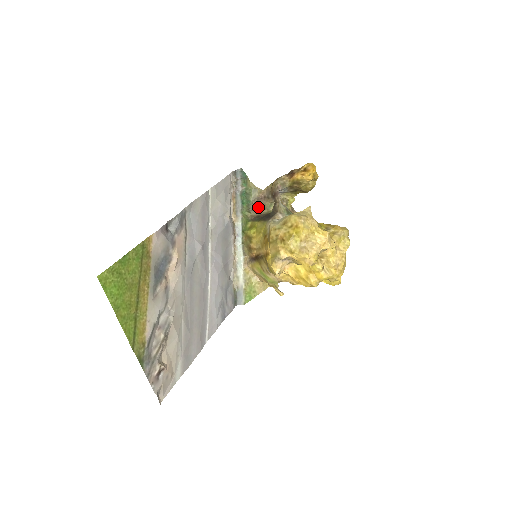
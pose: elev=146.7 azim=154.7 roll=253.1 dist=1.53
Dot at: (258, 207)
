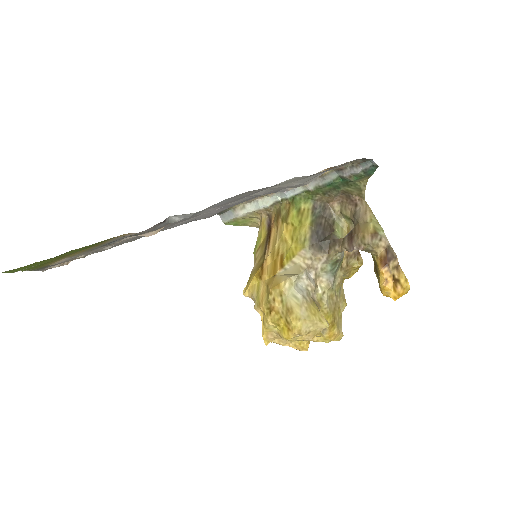
Dot at: (340, 198)
